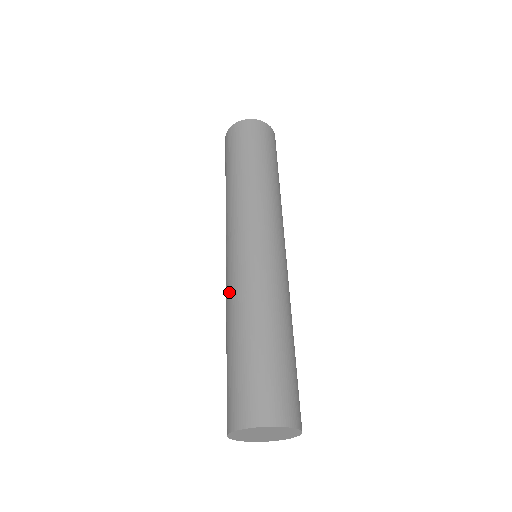
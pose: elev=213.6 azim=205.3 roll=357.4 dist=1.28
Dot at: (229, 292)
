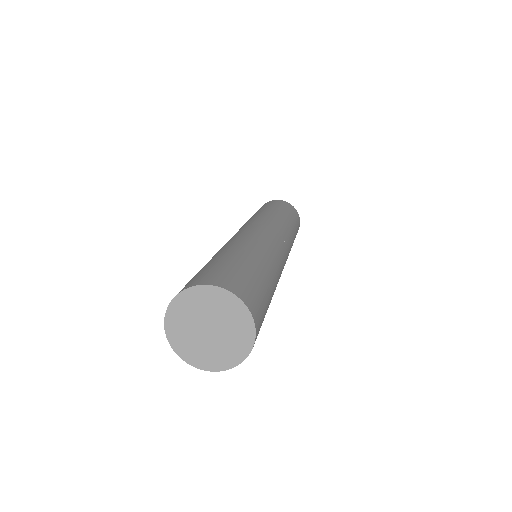
Dot at: (243, 237)
